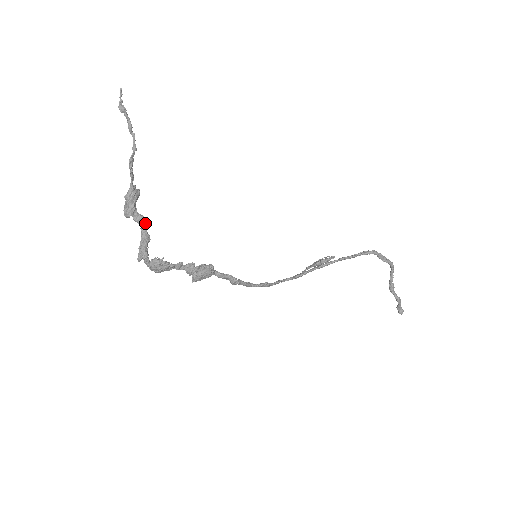
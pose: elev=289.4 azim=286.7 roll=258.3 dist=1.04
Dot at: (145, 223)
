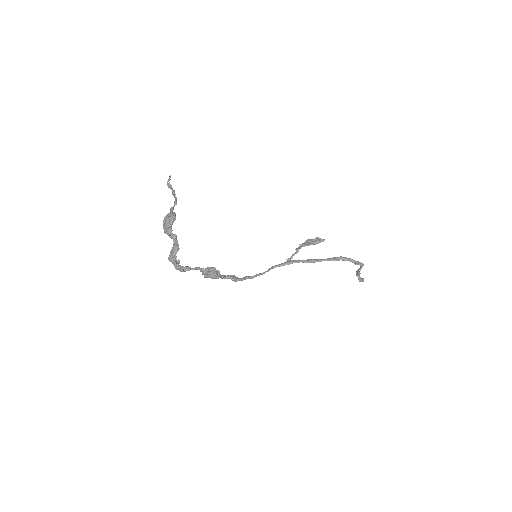
Dot at: (177, 240)
